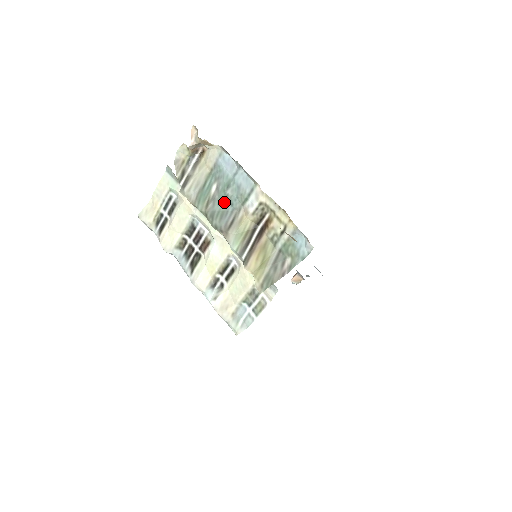
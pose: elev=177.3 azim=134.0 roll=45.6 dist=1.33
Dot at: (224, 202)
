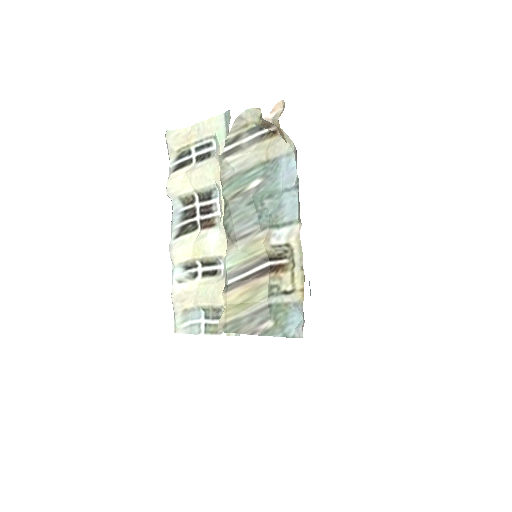
Dot at: (254, 207)
